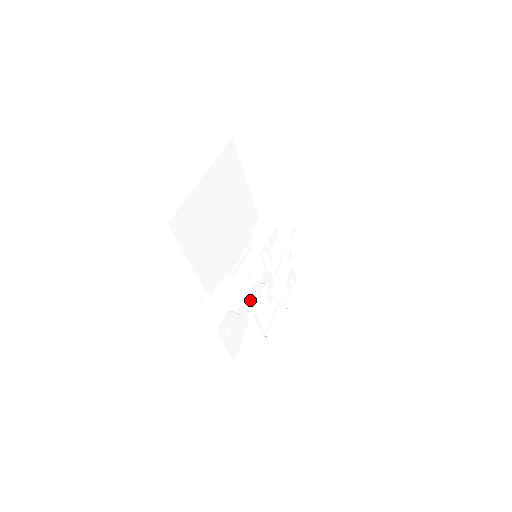
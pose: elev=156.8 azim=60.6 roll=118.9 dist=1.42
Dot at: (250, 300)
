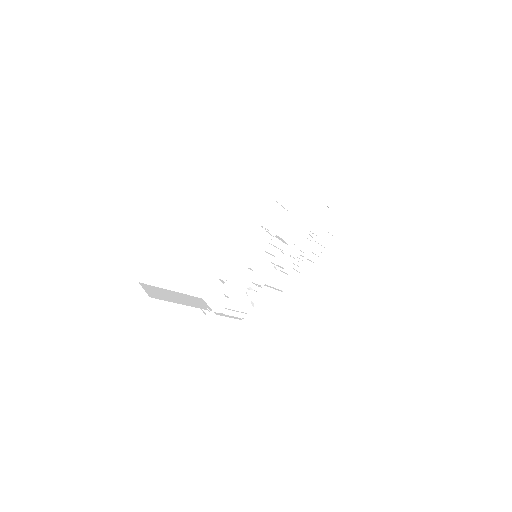
Dot at: (256, 279)
